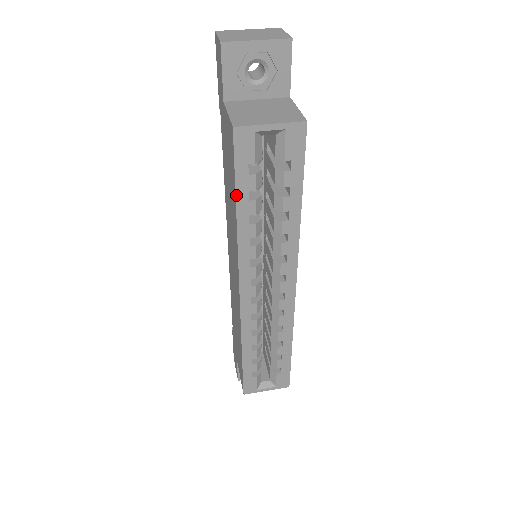
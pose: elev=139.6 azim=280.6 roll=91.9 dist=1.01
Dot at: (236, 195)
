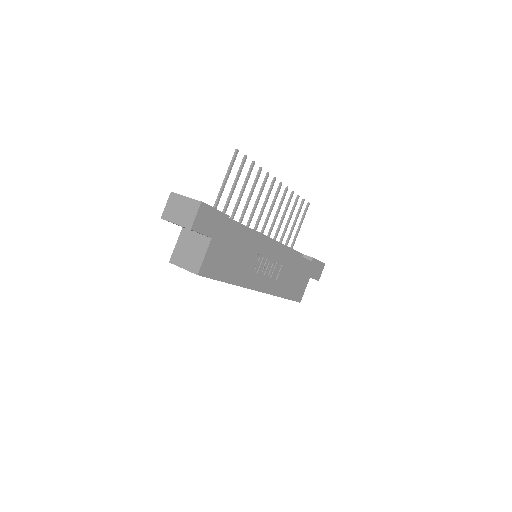
Dot at: occluded
